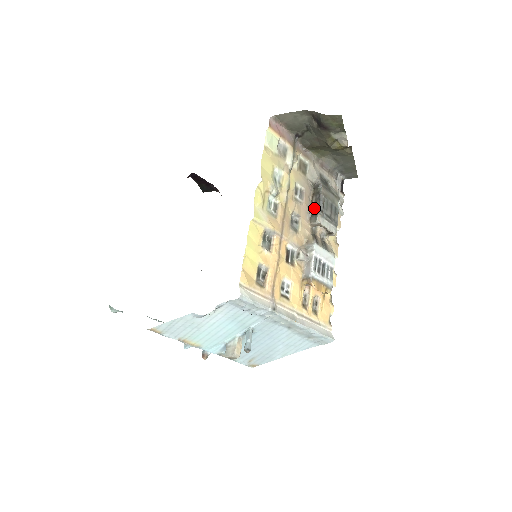
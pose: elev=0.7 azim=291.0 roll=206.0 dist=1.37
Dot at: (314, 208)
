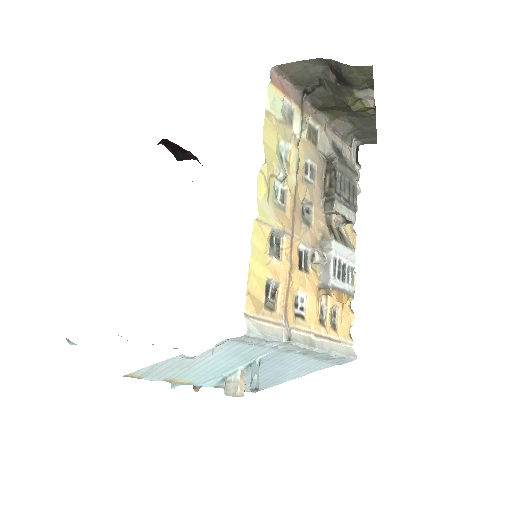
Dot at: (329, 191)
